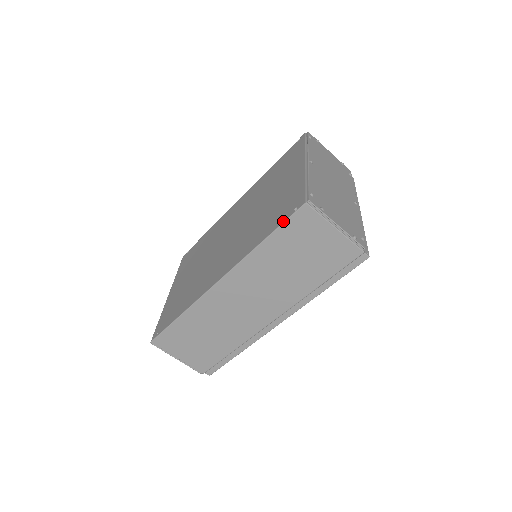
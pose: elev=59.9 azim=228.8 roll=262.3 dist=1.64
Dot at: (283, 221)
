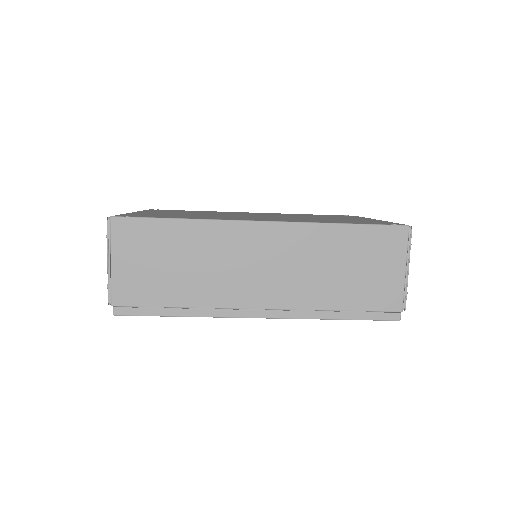
Dot at: occluded
